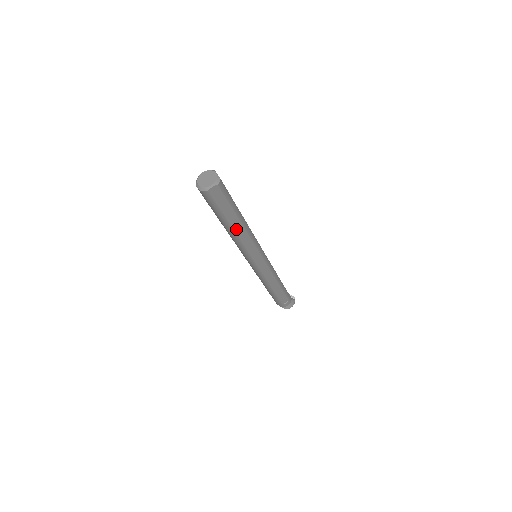
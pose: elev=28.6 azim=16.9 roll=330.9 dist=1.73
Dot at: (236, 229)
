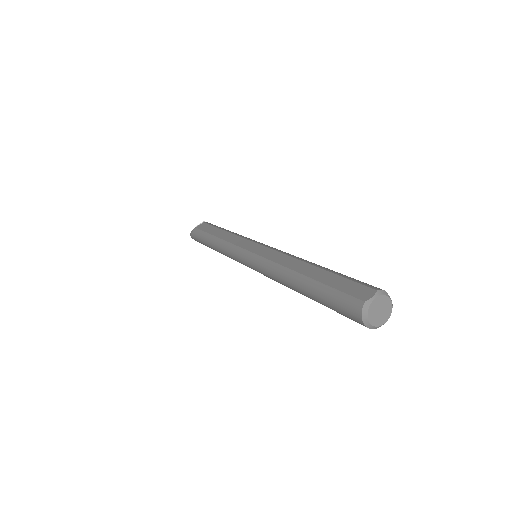
Dot at: occluded
